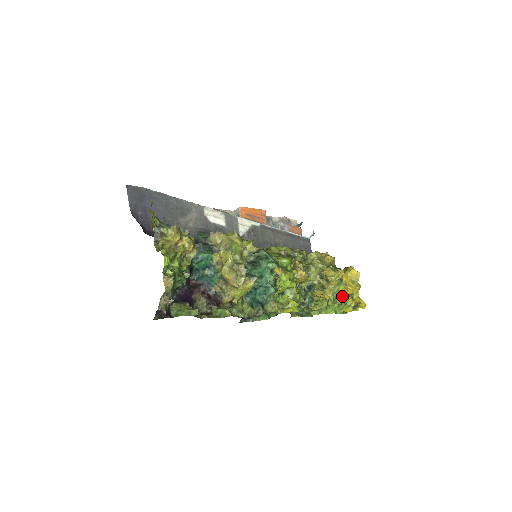
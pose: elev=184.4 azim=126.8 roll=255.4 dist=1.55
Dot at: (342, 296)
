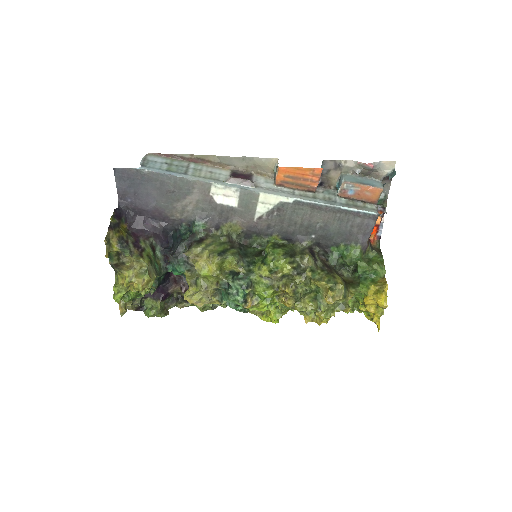
Dot at: (360, 308)
